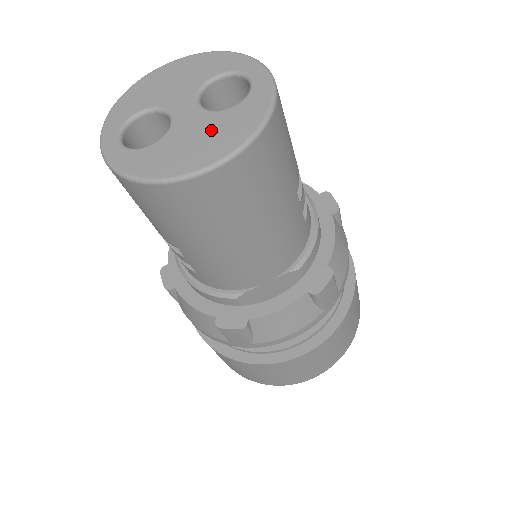
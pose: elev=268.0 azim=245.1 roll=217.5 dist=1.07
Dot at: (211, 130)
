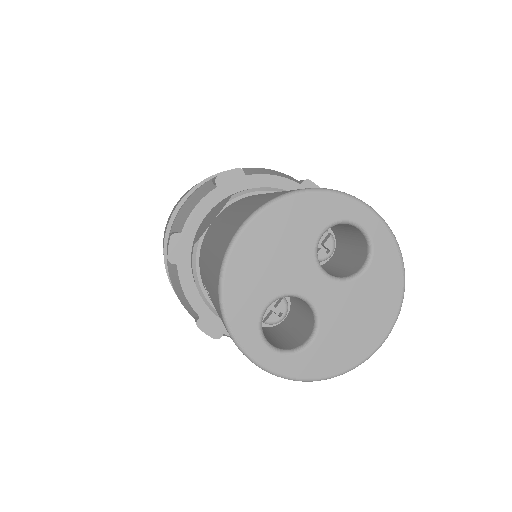
Dot at: (363, 304)
